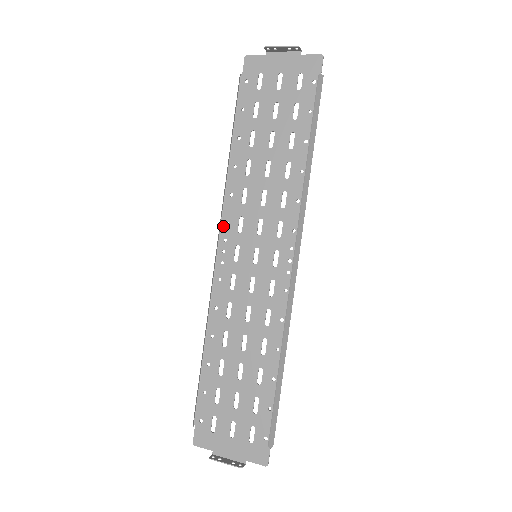
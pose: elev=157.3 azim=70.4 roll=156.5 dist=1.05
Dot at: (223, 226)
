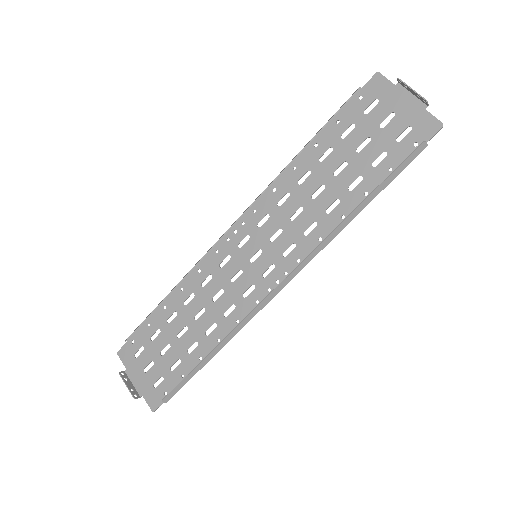
Dot at: (250, 211)
